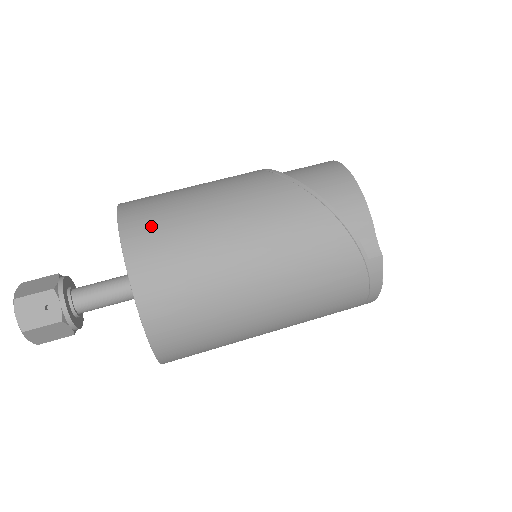
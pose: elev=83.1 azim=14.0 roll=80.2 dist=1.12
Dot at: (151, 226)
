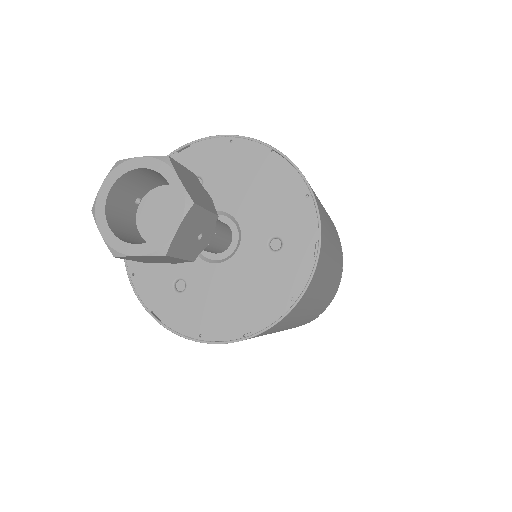
Dot at: (326, 235)
